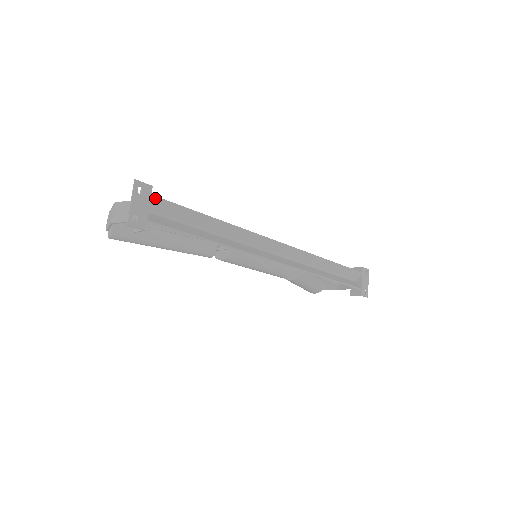
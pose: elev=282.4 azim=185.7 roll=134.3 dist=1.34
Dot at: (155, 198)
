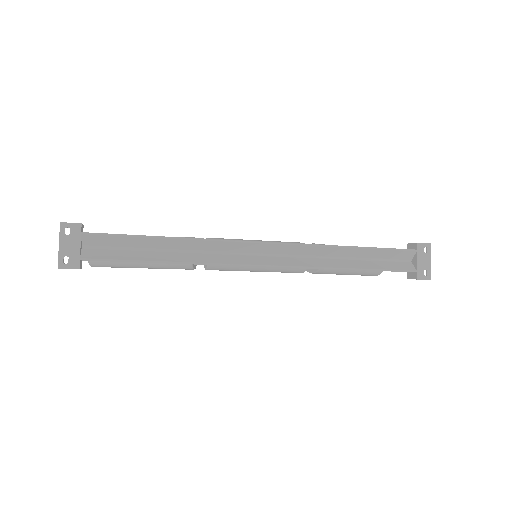
Dot at: (86, 234)
